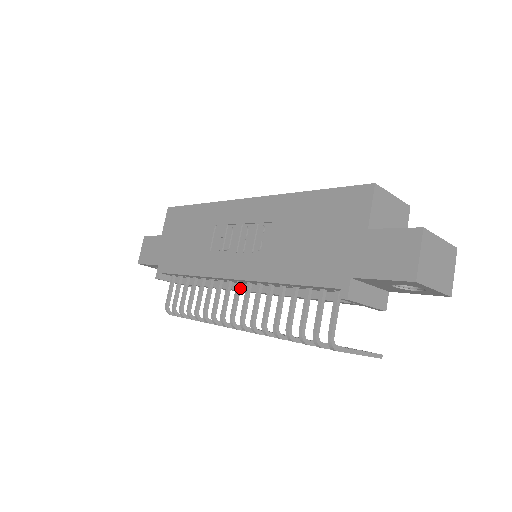
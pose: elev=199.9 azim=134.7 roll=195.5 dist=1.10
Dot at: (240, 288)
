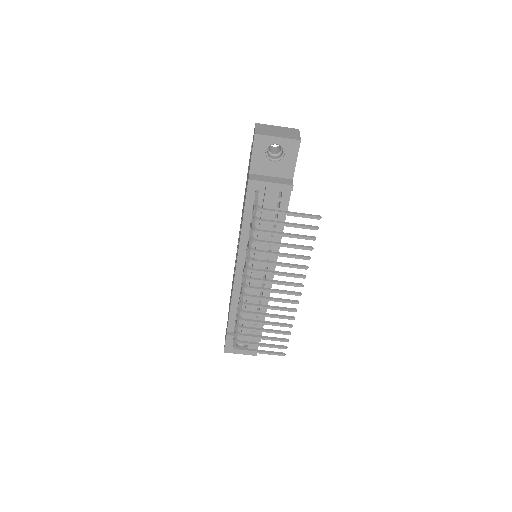
Dot at: occluded
